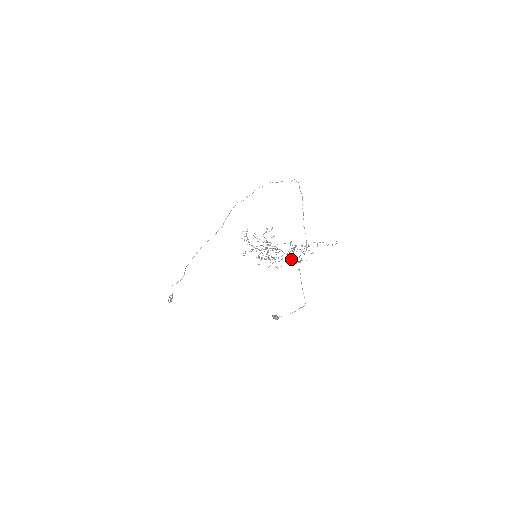
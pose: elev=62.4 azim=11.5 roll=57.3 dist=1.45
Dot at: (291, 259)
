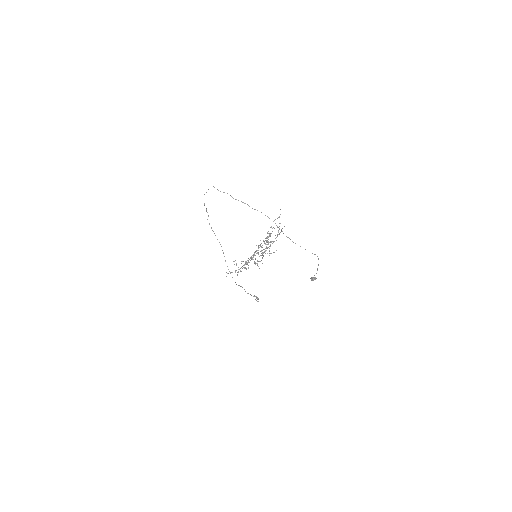
Dot at: occluded
